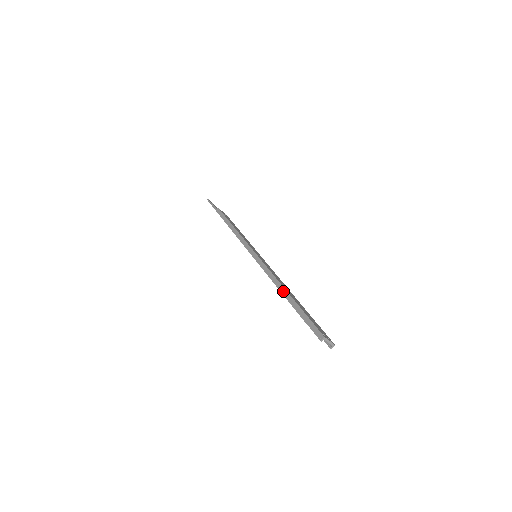
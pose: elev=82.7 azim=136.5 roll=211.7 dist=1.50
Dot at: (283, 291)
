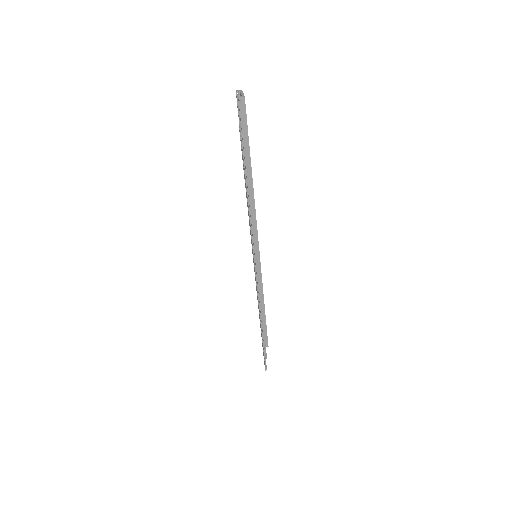
Dot at: occluded
